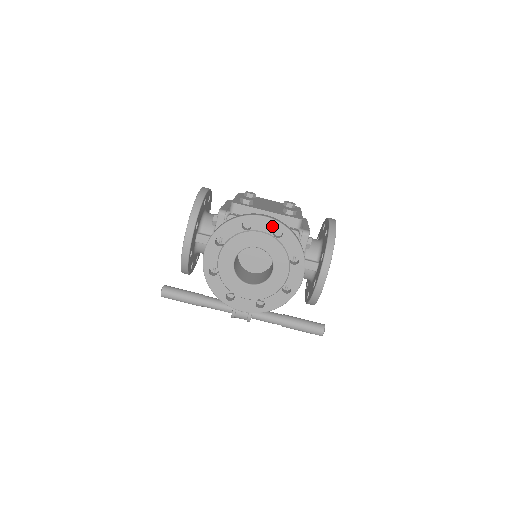
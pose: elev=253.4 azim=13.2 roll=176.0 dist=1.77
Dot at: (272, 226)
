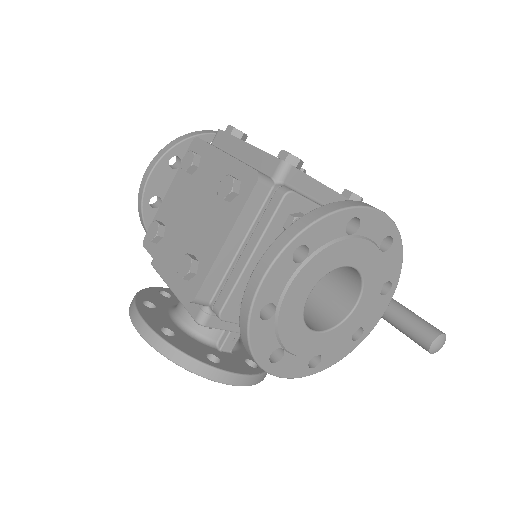
Dot at: occluded
